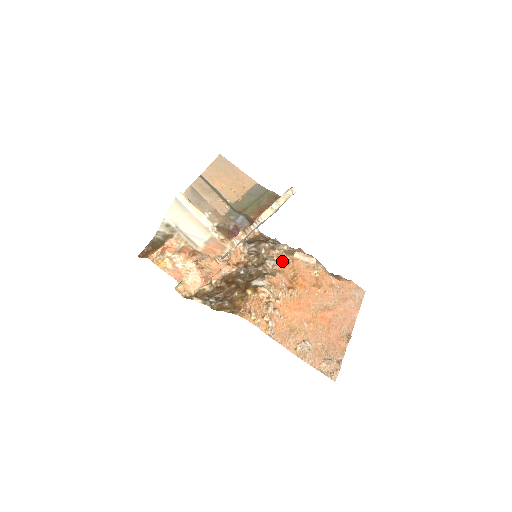
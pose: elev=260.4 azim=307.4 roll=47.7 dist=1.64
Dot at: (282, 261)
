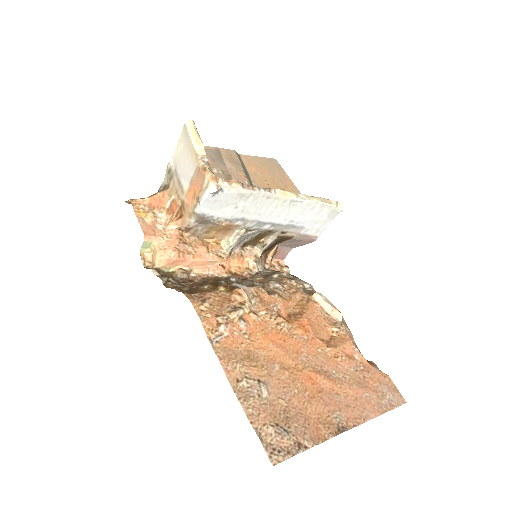
Dot at: (293, 293)
